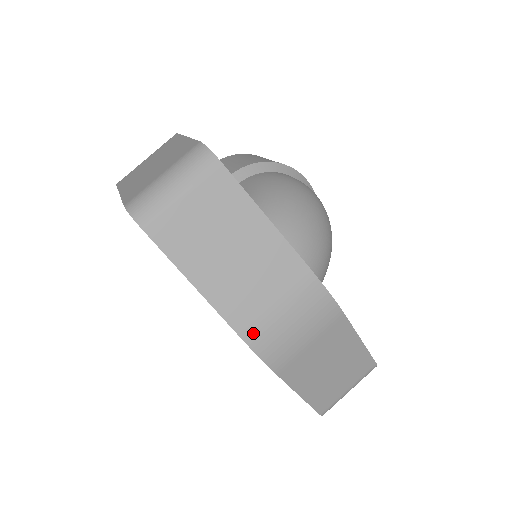
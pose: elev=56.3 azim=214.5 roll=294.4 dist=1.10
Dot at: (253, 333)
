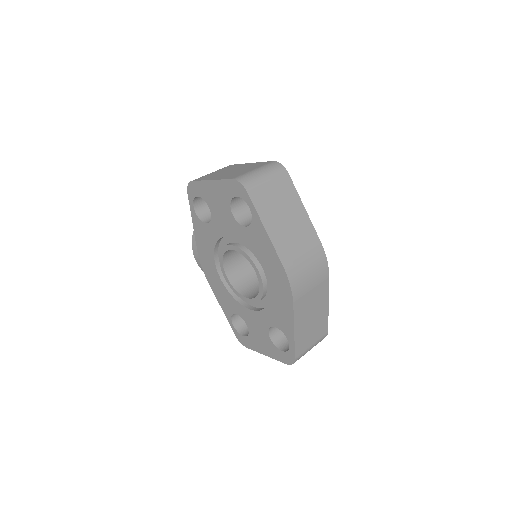
Dot at: (291, 269)
